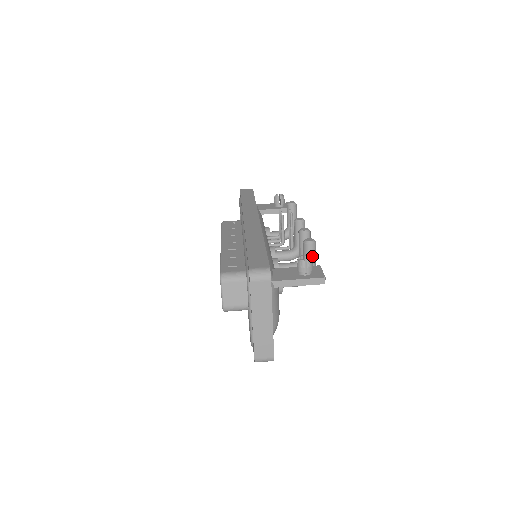
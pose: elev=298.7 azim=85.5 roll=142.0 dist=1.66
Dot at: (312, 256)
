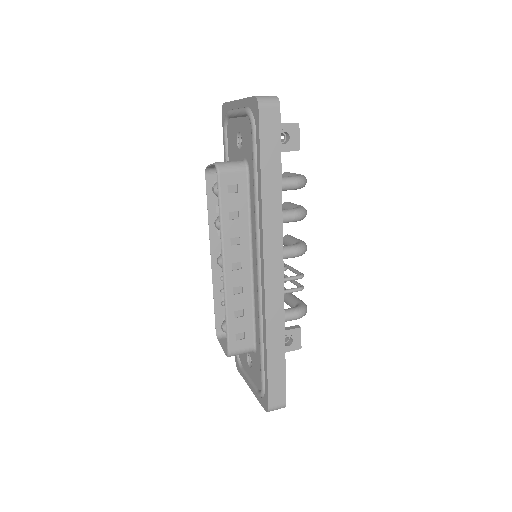
Dot at: occluded
